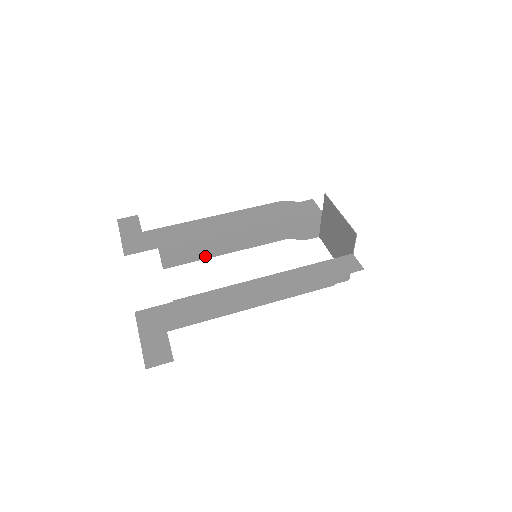
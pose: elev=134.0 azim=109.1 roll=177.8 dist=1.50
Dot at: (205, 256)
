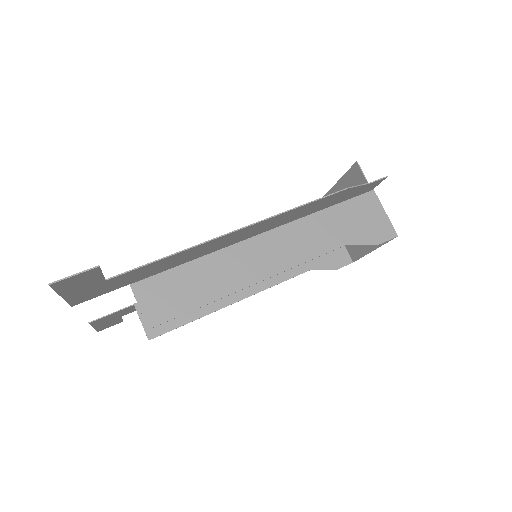
Dot at: (204, 311)
